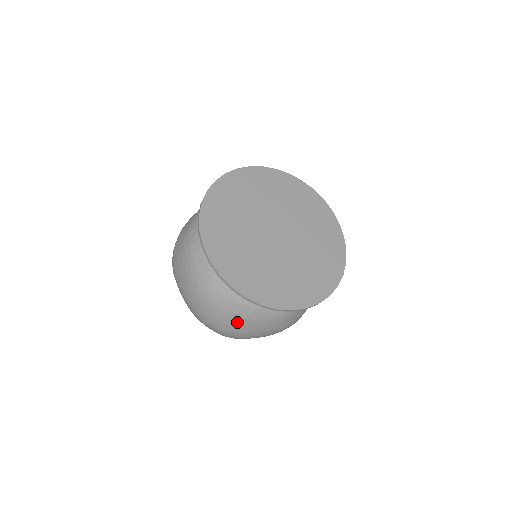
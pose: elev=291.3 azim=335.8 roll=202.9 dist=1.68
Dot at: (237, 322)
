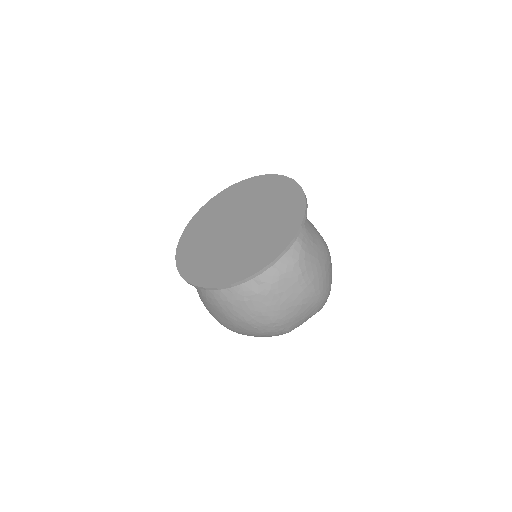
Dot at: (208, 306)
